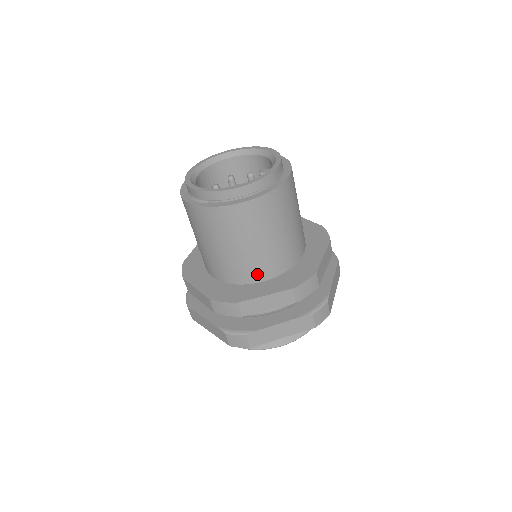
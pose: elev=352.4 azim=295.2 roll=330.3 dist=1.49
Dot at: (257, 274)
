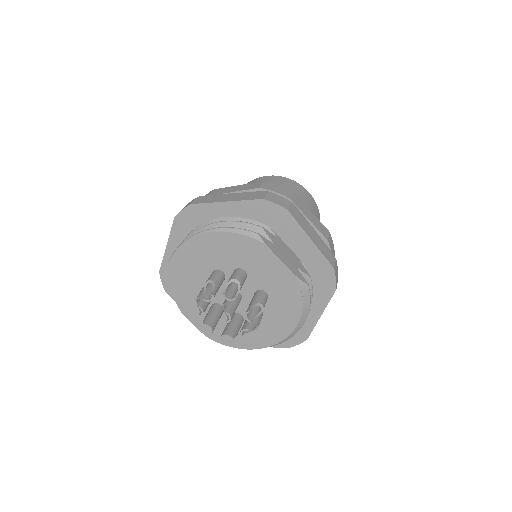
Dot at: occluded
